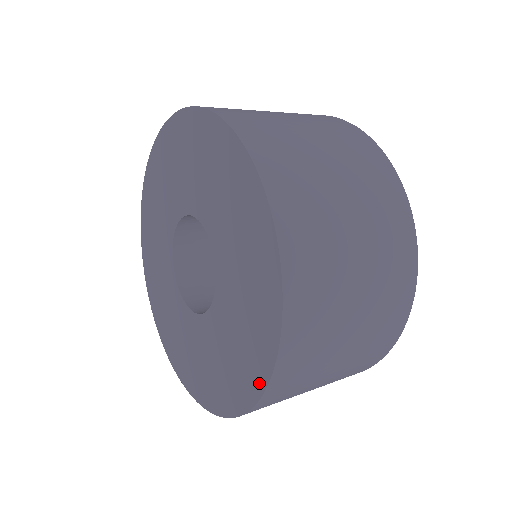
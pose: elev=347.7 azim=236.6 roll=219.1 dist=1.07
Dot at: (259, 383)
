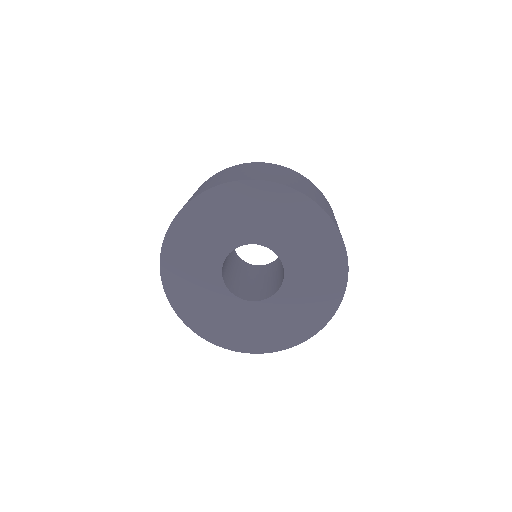
Dot at: (339, 294)
